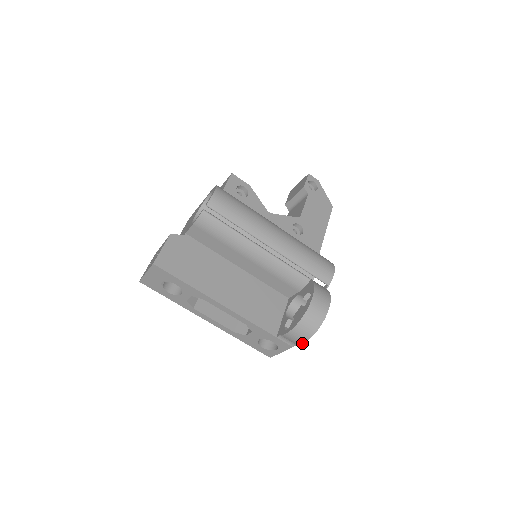
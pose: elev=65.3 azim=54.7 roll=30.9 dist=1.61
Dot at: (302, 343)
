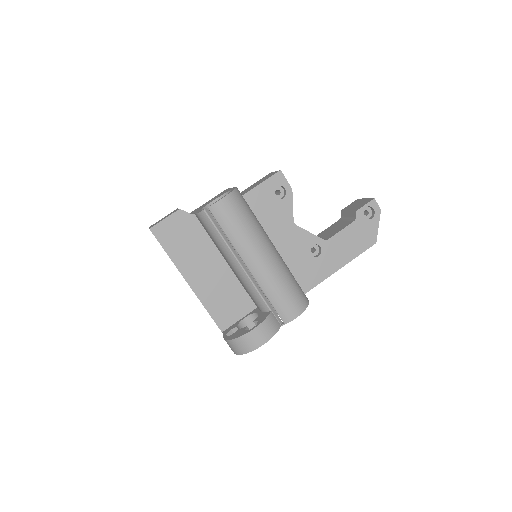
Dot at: occluded
